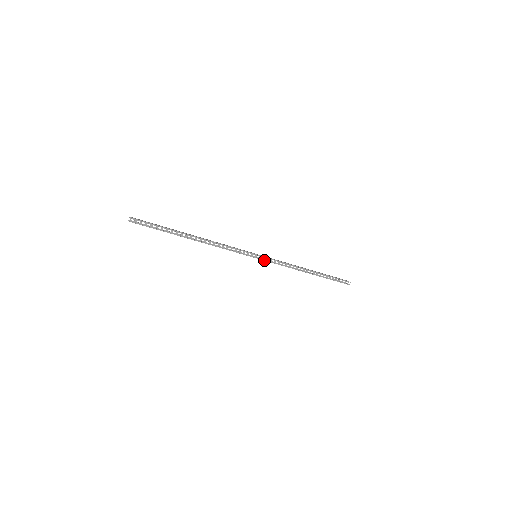
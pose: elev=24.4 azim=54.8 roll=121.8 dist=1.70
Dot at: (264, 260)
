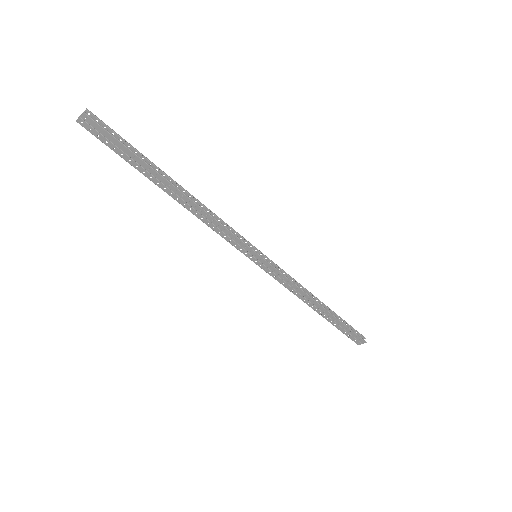
Dot at: (268, 262)
